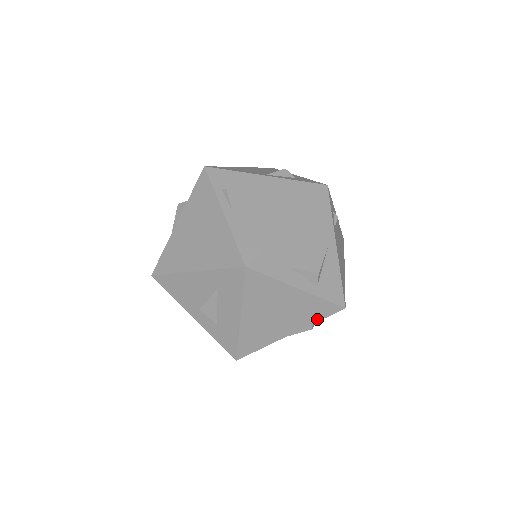
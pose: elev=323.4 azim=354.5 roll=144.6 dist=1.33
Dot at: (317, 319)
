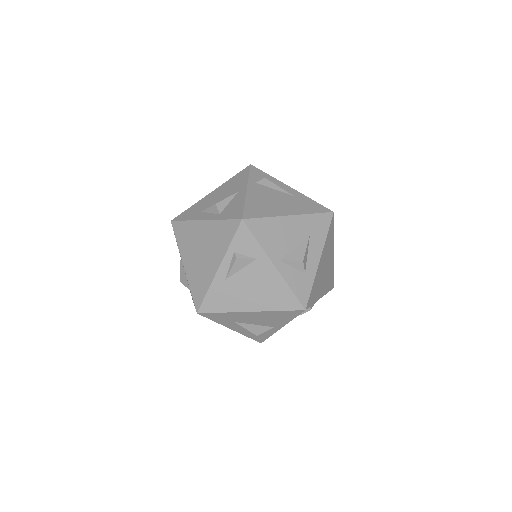
Dot at: (229, 242)
